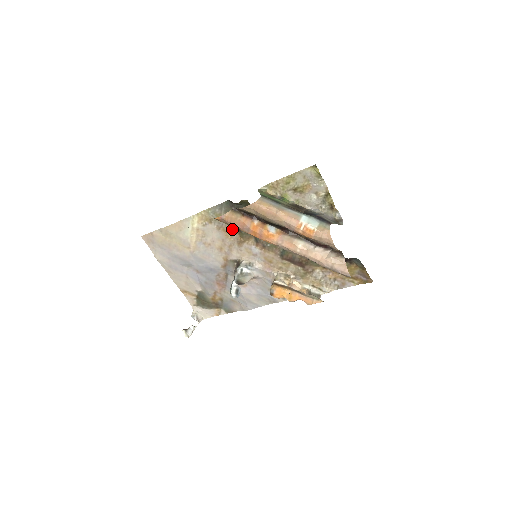
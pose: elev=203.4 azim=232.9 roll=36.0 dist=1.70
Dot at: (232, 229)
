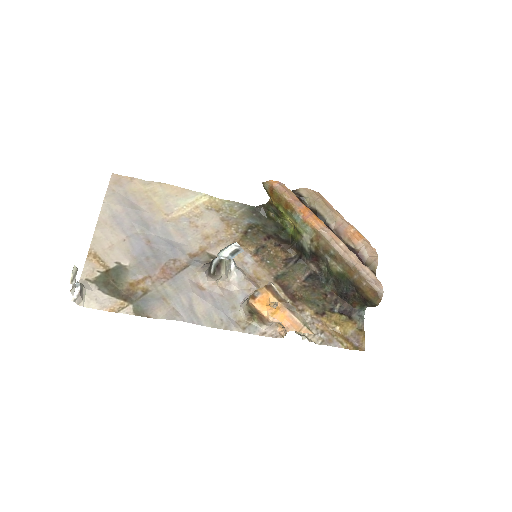
Dot at: (237, 229)
